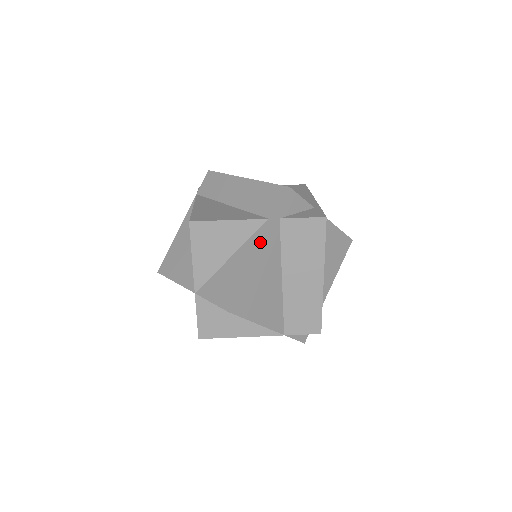
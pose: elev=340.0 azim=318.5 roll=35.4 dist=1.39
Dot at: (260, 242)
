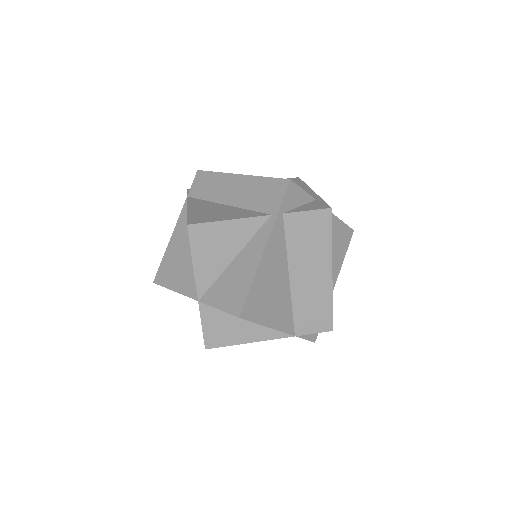
Dot at: (265, 240)
